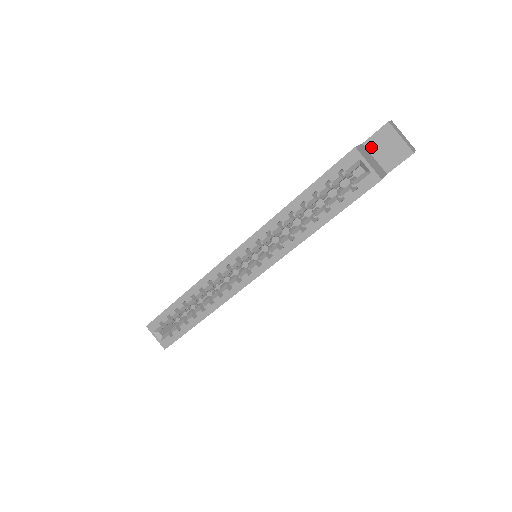
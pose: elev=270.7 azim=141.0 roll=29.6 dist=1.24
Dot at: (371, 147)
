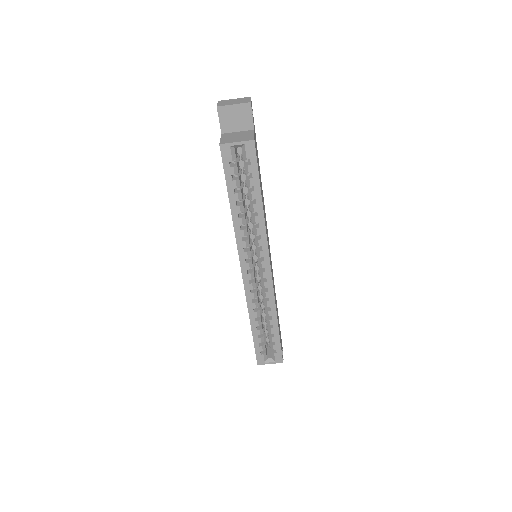
Dot at: (228, 129)
